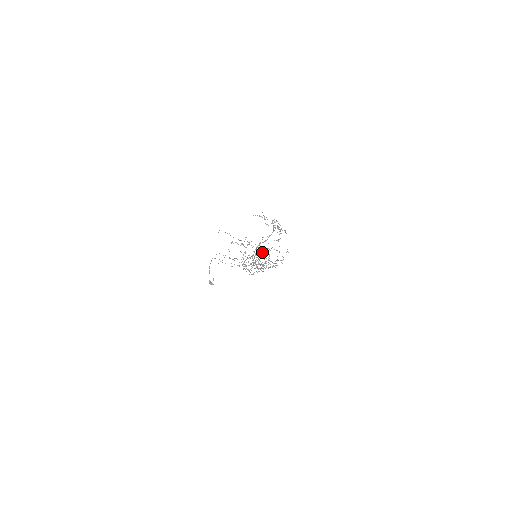
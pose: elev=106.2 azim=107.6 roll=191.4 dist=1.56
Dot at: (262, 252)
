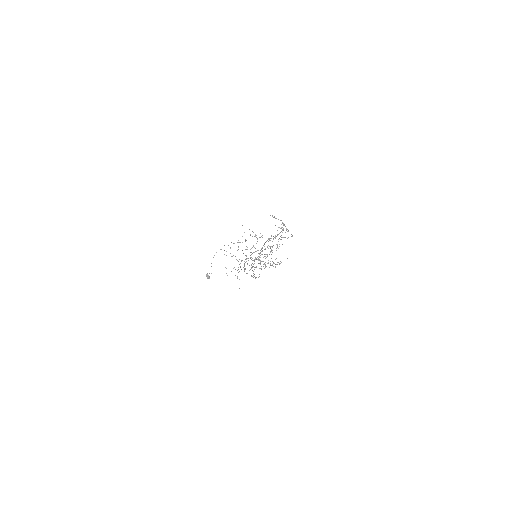
Dot at: (271, 246)
